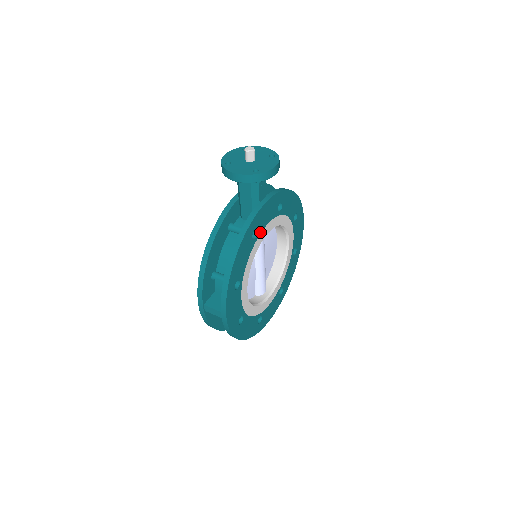
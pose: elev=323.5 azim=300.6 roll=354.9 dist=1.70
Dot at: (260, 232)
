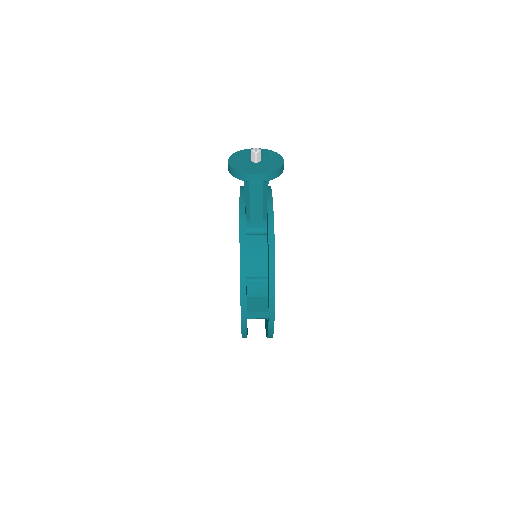
Dot at: occluded
